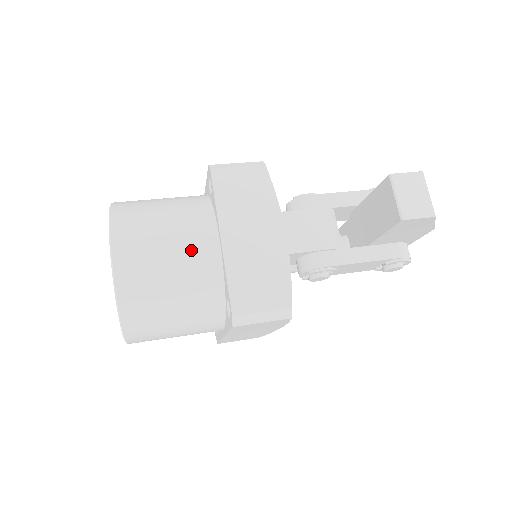
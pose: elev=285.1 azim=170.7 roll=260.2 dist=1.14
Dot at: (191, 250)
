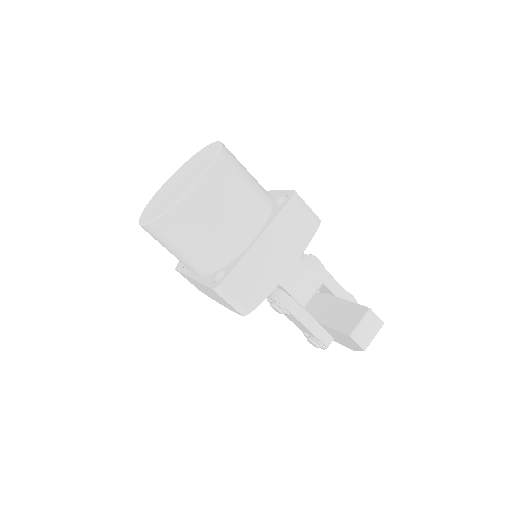
Dot at: (237, 226)
